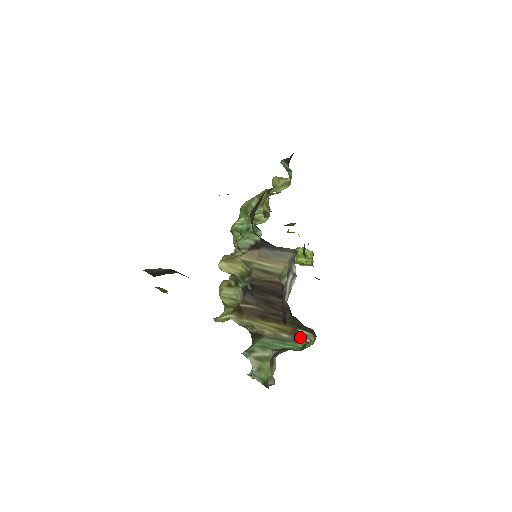
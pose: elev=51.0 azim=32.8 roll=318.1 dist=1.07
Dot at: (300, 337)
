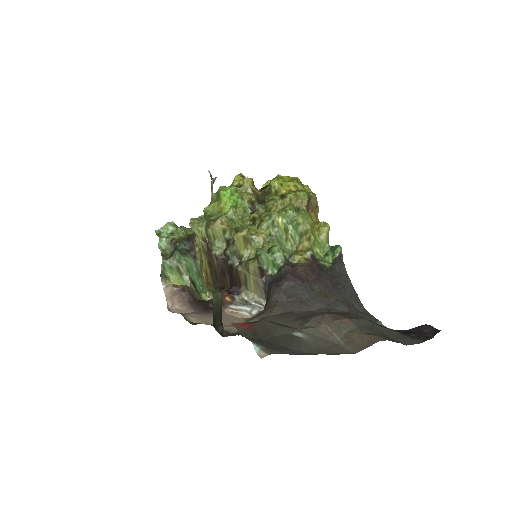
Dot at: (208, 288)
